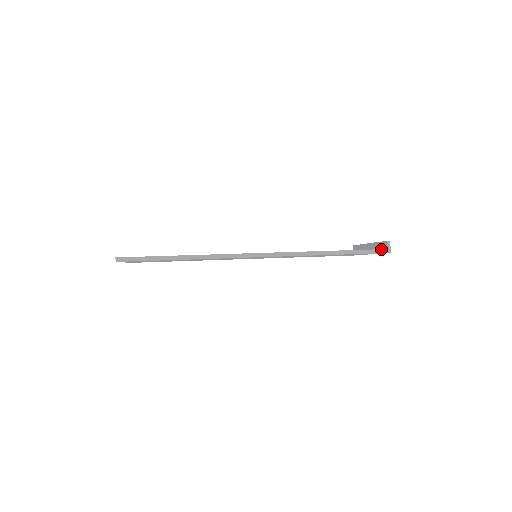
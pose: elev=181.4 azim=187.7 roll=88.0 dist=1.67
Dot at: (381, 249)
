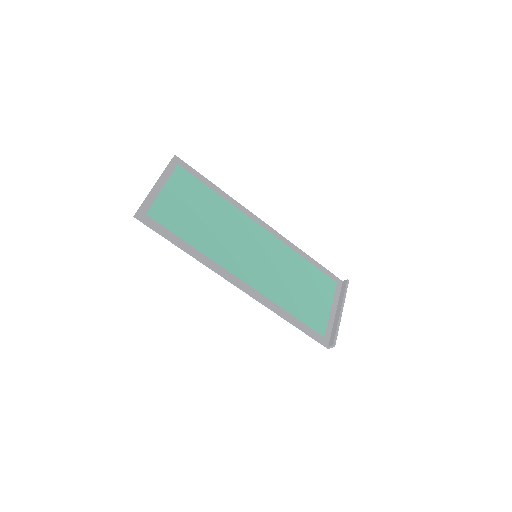
Dot at: (324, 344)
